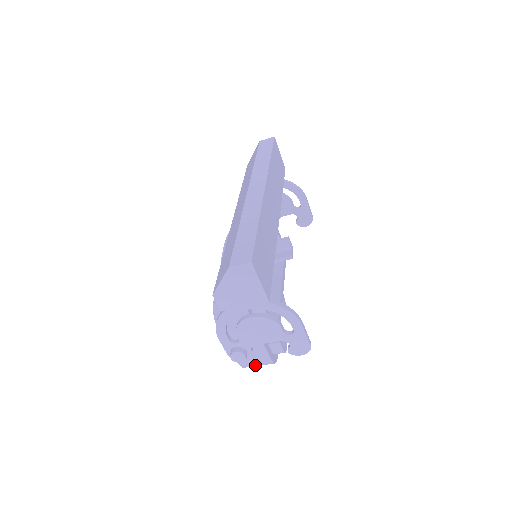
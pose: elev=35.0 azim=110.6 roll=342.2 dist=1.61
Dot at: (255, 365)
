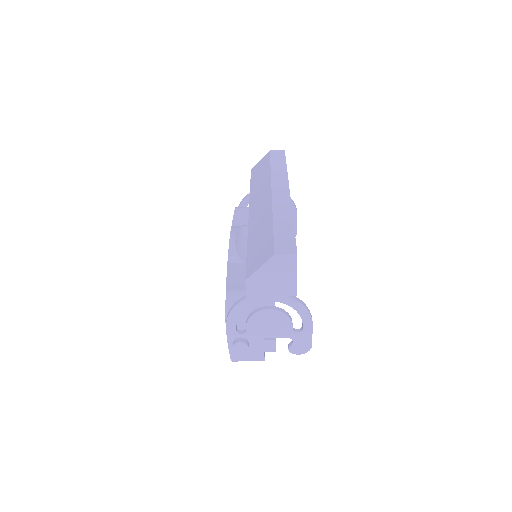
Dot at: (245, 360)
